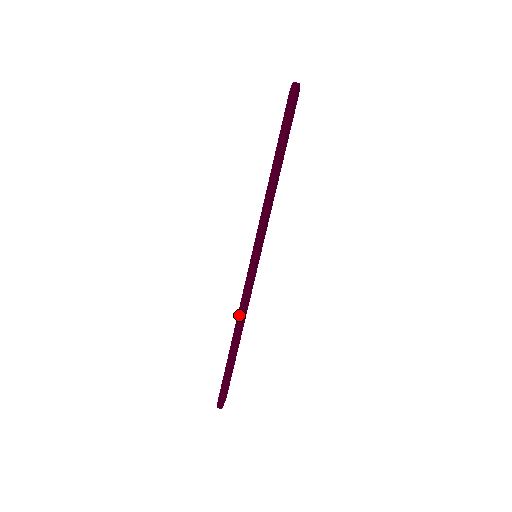
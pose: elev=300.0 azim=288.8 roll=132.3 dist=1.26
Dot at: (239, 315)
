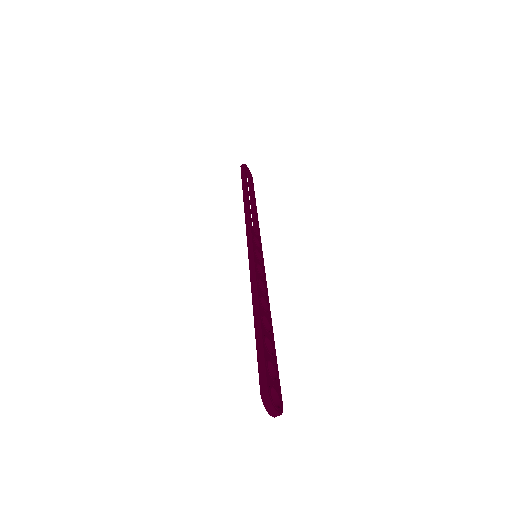
Dot at: occluded
